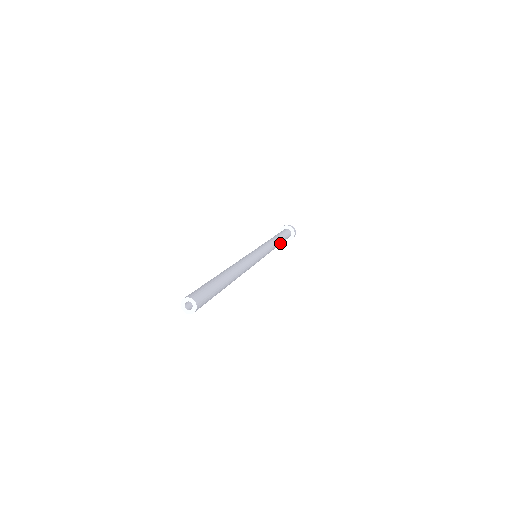
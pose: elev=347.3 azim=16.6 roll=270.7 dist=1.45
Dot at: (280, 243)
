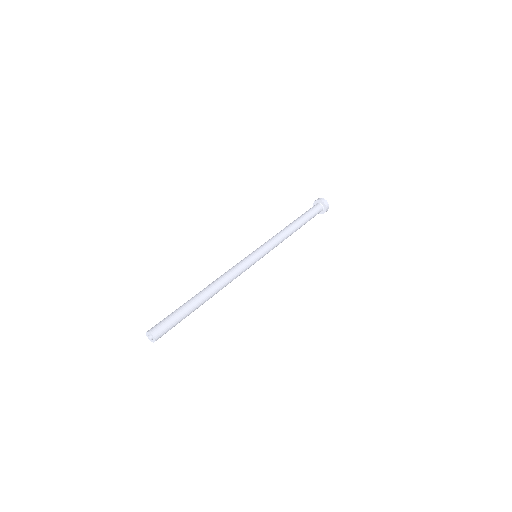
Dot at: (299, 226)
